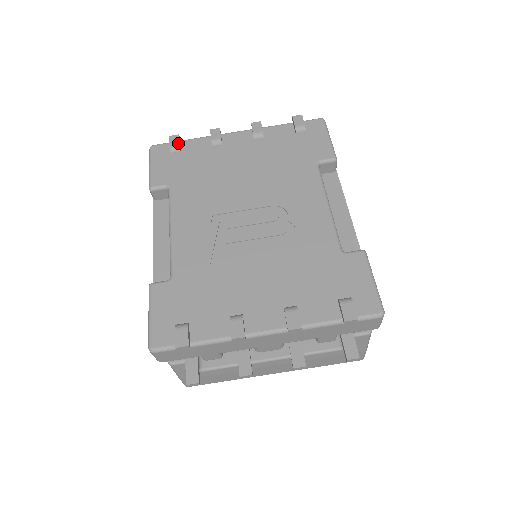
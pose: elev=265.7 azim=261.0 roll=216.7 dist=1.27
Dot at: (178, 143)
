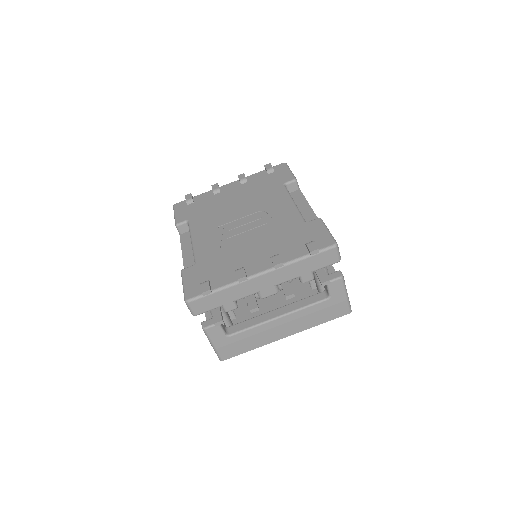
Dot at: (191, 197)
